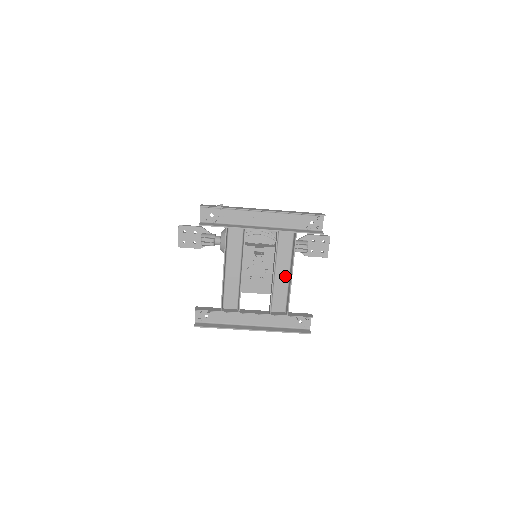
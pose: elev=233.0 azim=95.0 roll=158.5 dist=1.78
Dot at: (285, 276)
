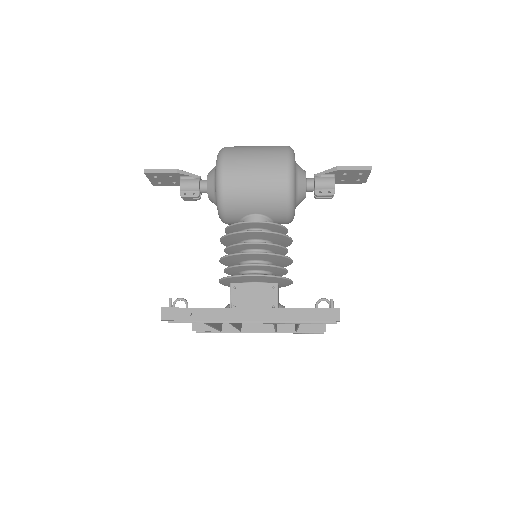
Dot at: occluded
